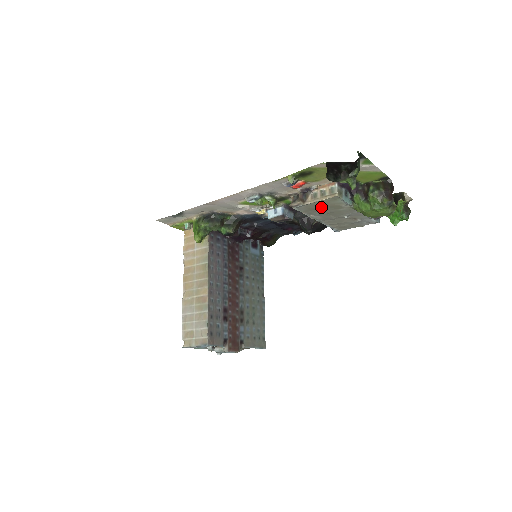
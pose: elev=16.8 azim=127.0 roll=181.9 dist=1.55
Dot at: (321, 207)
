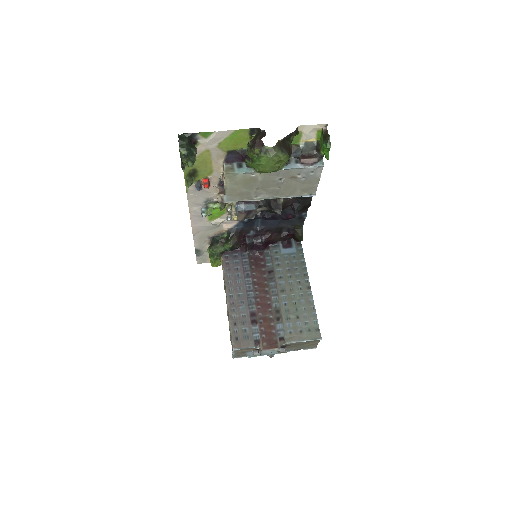
Dot at: (243, 188)
